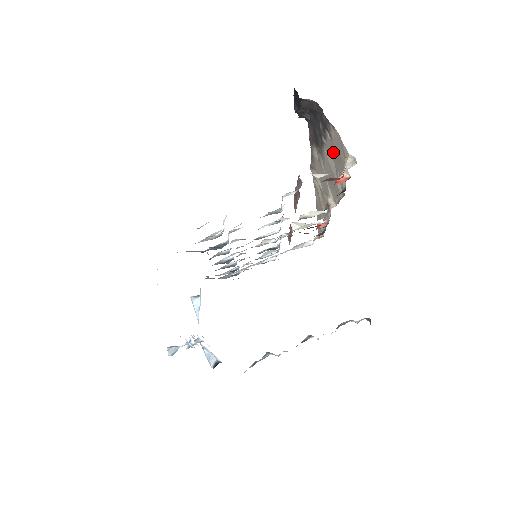
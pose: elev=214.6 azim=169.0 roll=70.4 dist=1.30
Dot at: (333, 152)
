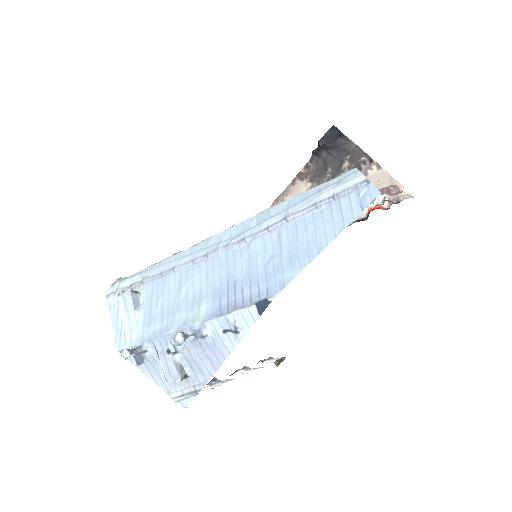
Dot at: occluded
